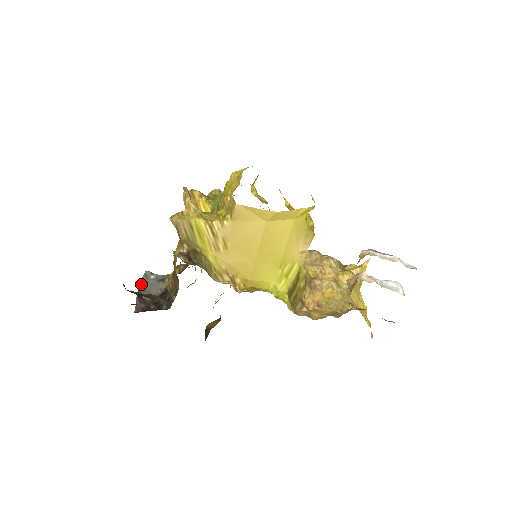
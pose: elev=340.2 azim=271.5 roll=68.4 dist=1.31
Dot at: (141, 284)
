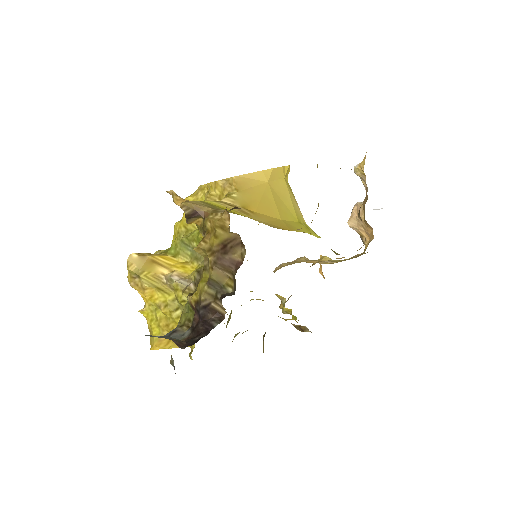
Dot at: occluded
